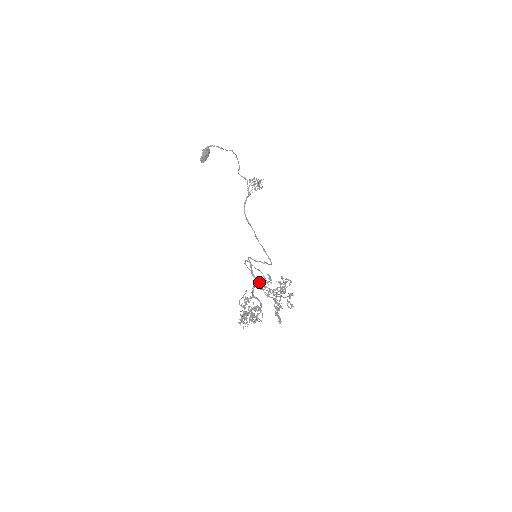
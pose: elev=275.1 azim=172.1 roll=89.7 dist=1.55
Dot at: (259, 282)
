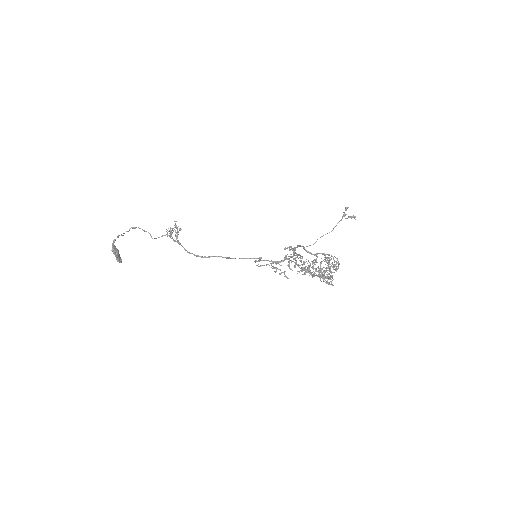
Dot at: (289, 260)
